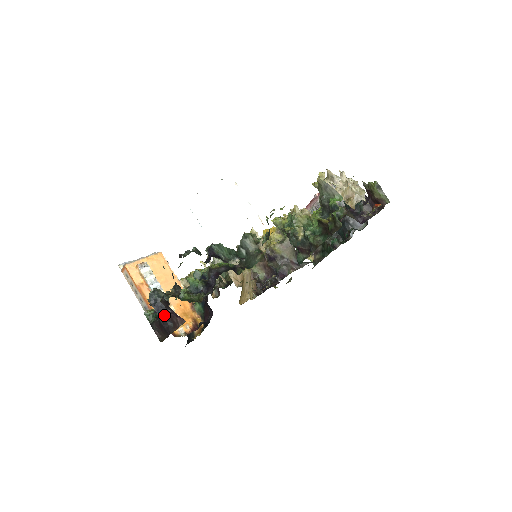
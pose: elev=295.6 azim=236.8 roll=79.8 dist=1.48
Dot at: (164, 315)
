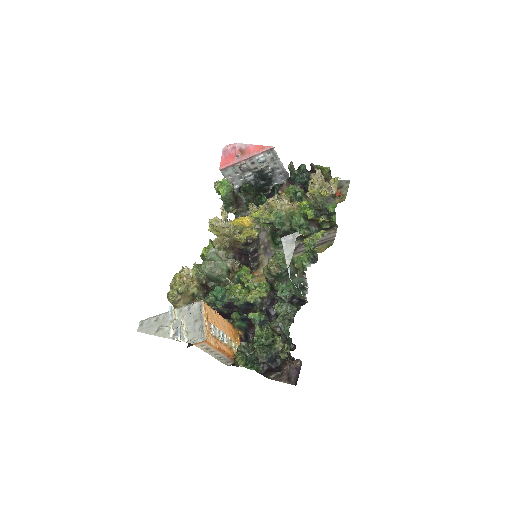
Dot at: (279, 364)
